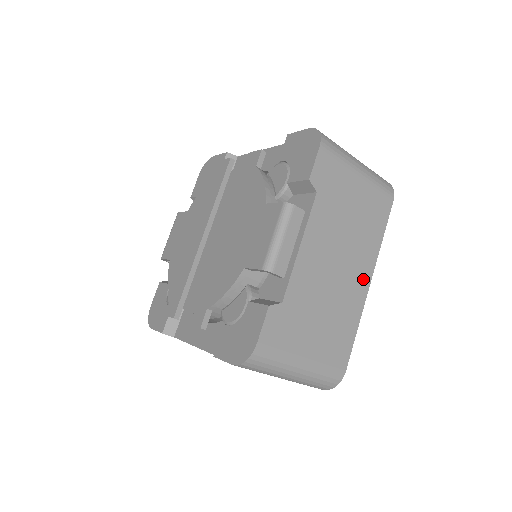
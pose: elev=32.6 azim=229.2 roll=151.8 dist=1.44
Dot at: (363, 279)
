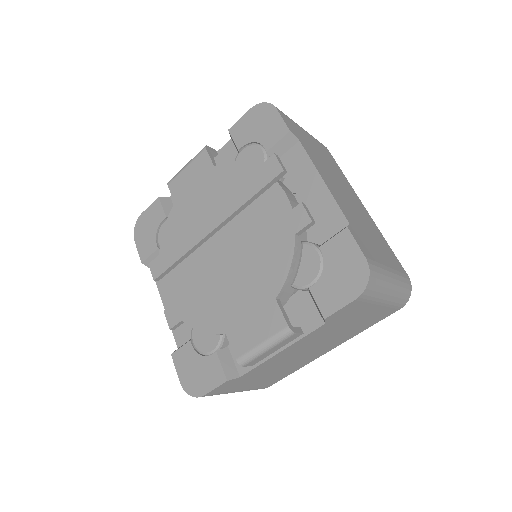
Dot at: (325, 351)
